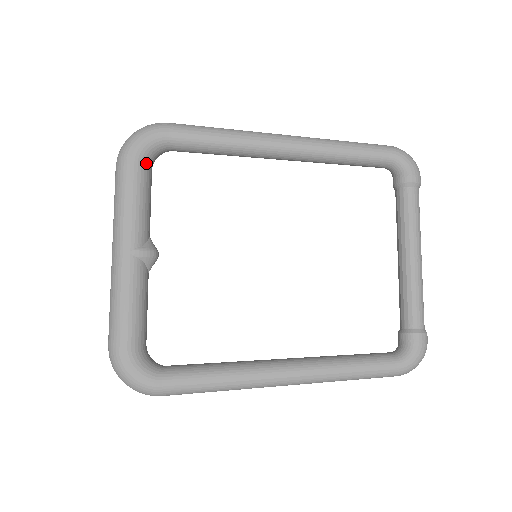
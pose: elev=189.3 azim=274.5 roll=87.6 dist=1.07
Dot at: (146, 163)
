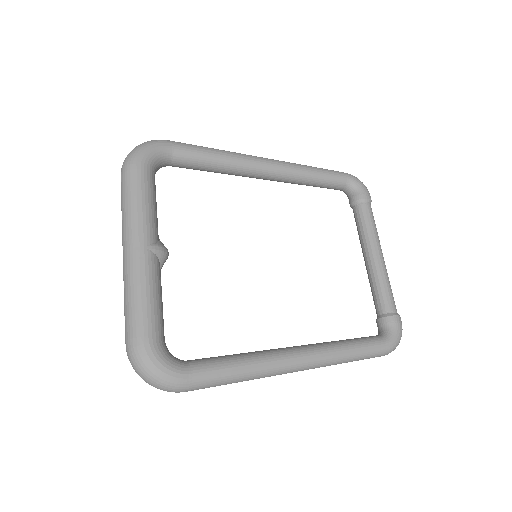
Dot at: (153, 171)
